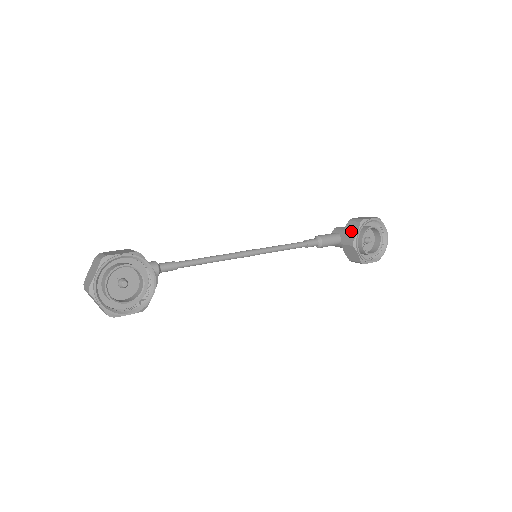
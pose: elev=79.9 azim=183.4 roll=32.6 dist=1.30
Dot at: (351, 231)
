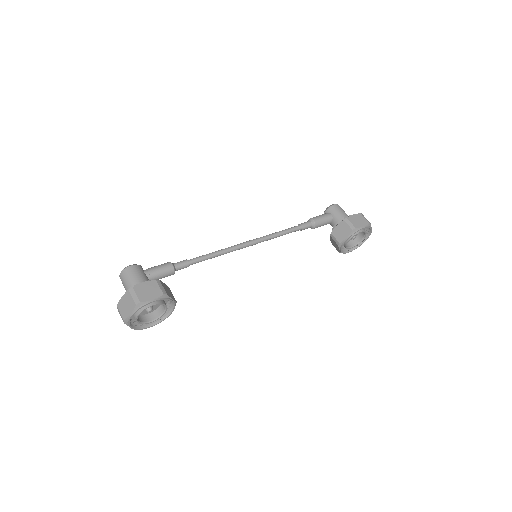
Dot at: (342, 232)
